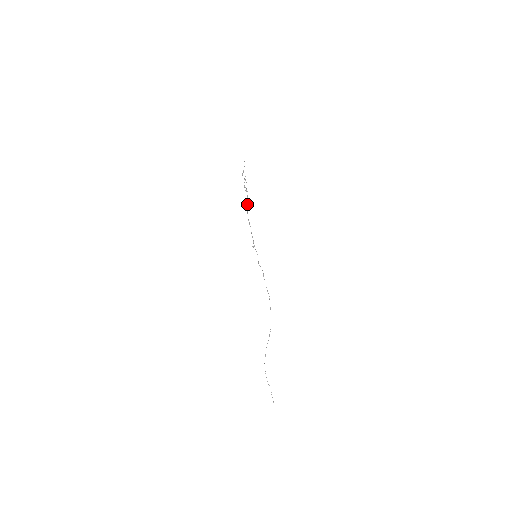
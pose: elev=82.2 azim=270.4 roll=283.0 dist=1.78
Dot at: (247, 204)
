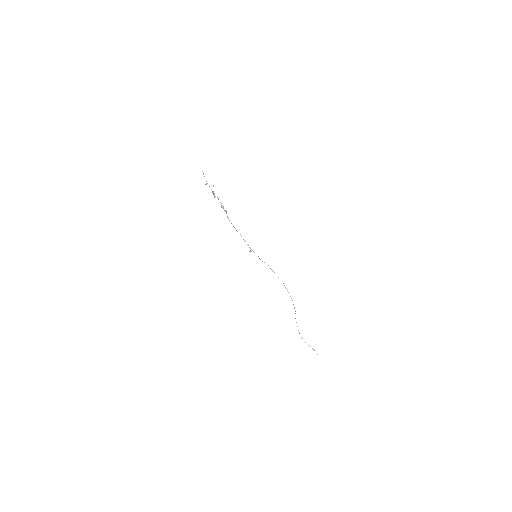
Dot at: (225, 211)
